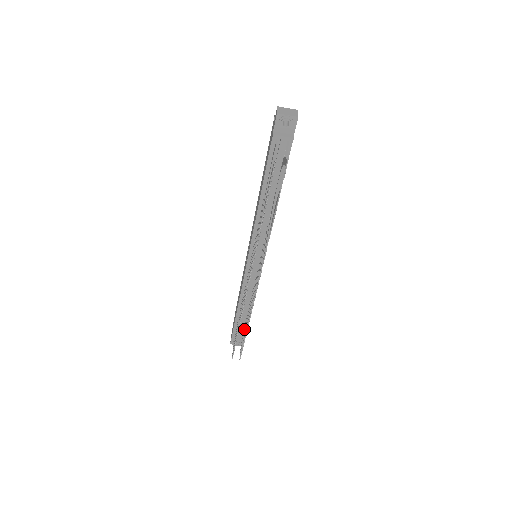
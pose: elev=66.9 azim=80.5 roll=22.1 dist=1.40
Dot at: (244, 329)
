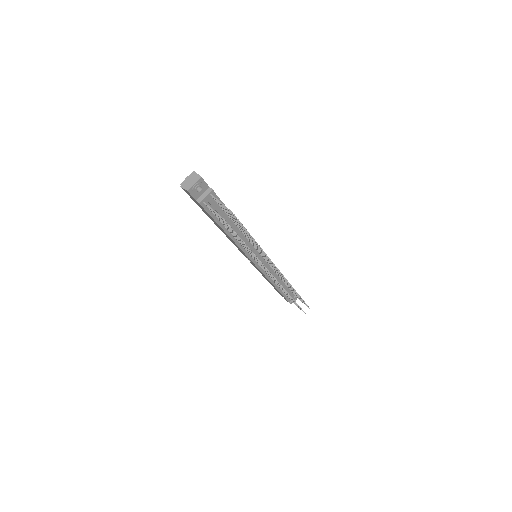
Dot at: occluded
